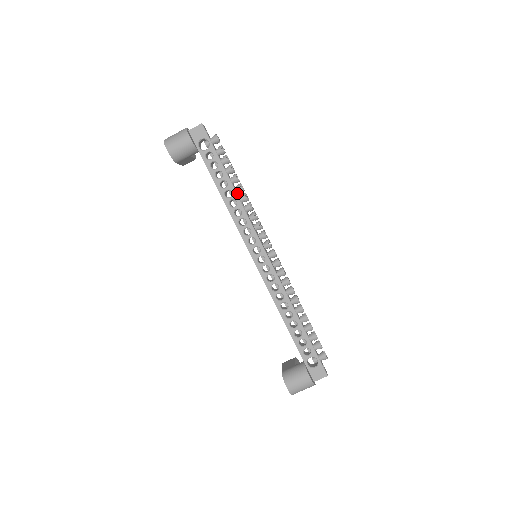
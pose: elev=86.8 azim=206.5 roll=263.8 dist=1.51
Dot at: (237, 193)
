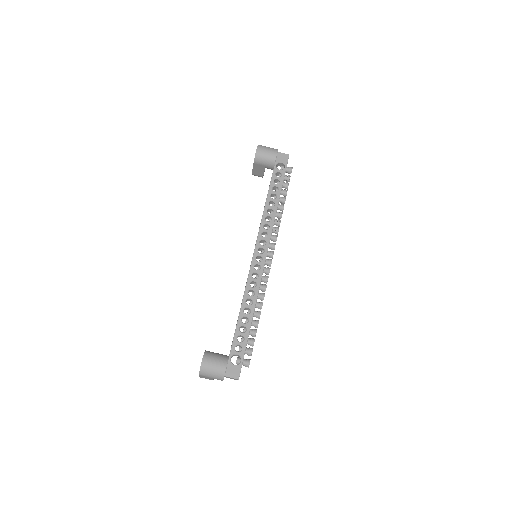
Dot at: (277, 208)
